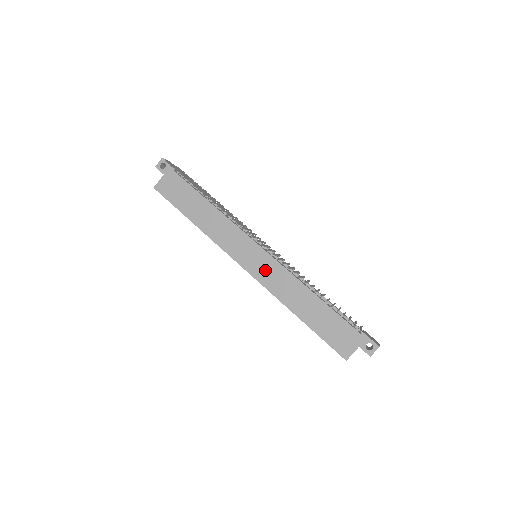
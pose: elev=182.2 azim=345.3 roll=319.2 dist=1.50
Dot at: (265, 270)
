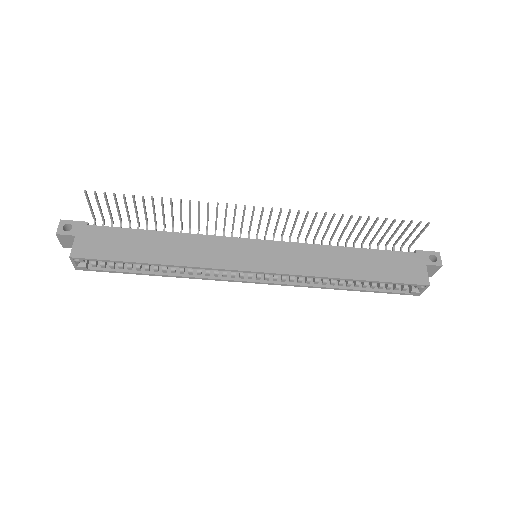
Dot at: (280, 258)
